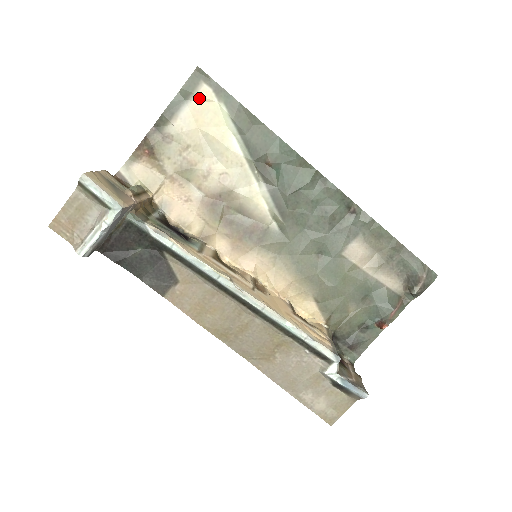
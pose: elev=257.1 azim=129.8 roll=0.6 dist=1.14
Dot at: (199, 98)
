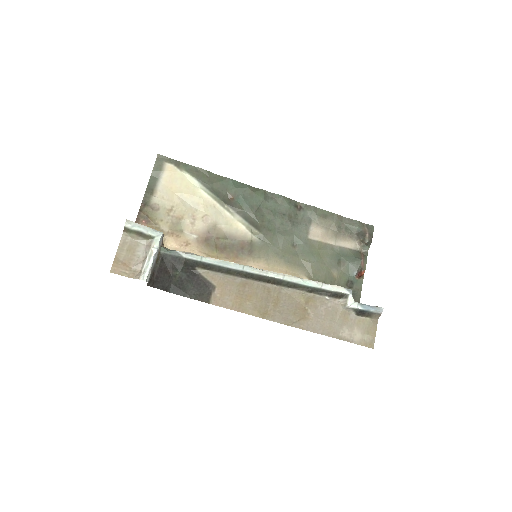
Dot at: (167, 173)
